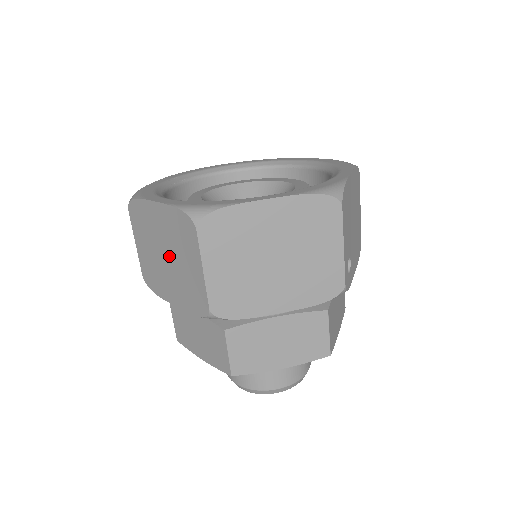
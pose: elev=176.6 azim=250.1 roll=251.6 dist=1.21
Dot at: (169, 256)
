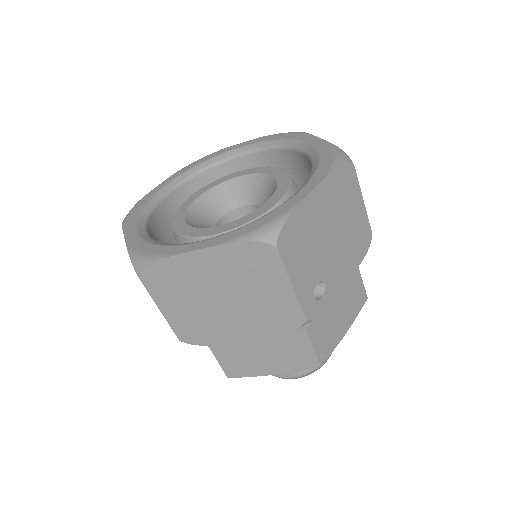
Dot at: occluded
